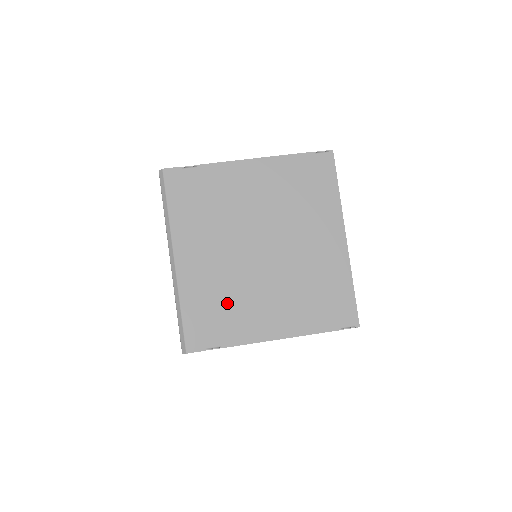
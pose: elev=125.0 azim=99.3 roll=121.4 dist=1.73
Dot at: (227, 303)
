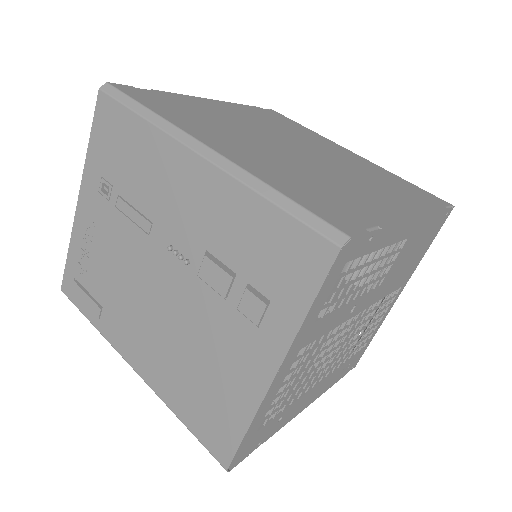
Dot at: (324, 186)
